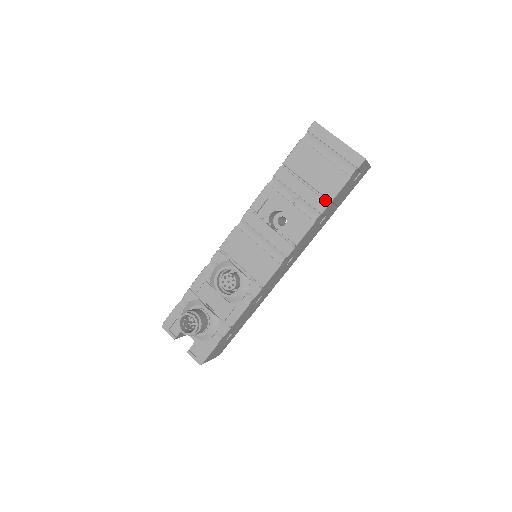
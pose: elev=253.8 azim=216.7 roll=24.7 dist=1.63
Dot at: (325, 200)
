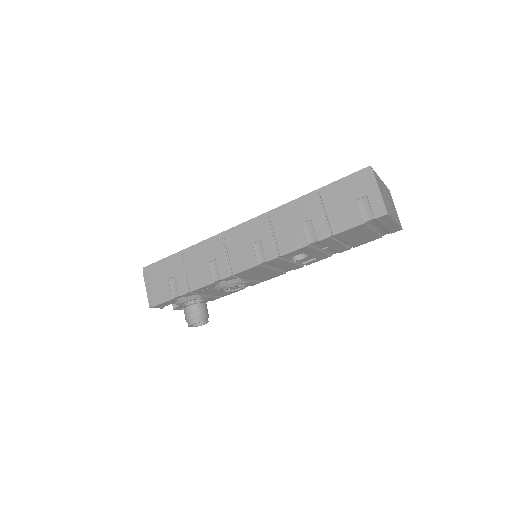
Dot at: (350, 247)
